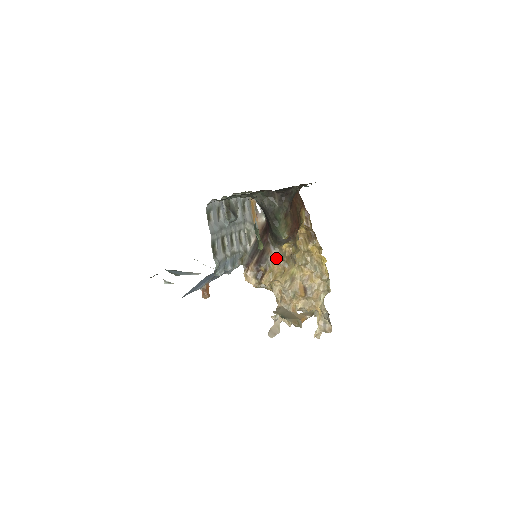
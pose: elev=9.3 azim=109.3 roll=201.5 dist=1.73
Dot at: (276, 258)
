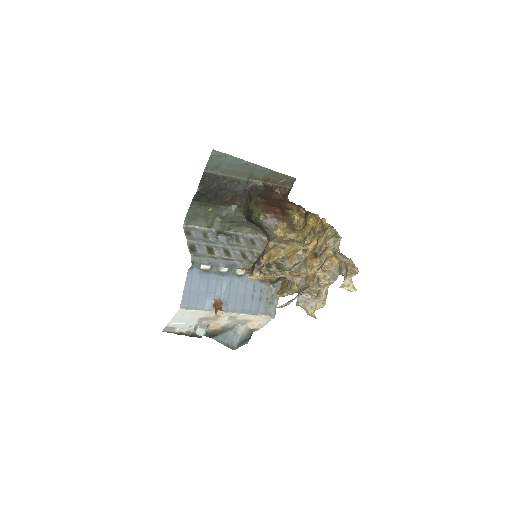
Dot at: (273, 246)
